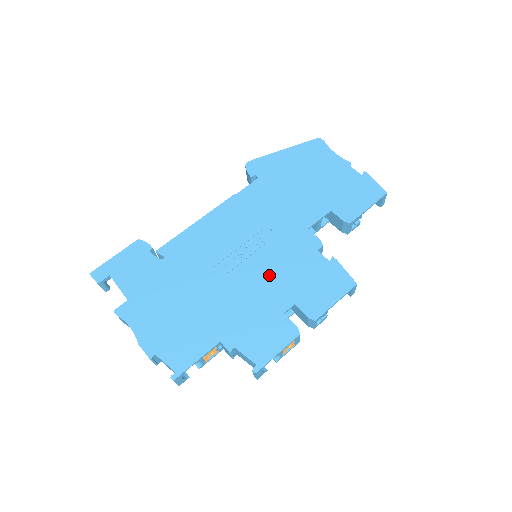
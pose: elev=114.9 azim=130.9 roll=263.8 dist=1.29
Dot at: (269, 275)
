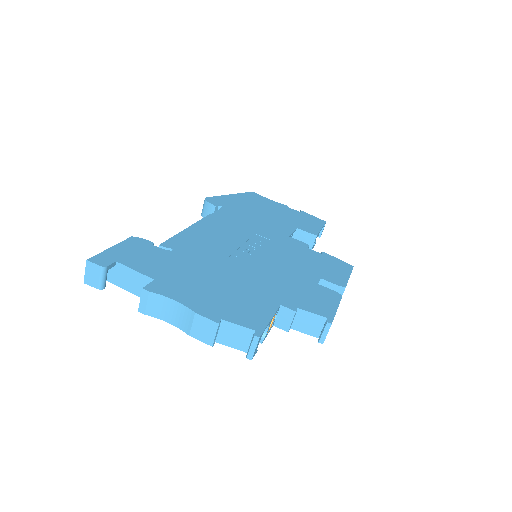
Dot at: (284, 261)
